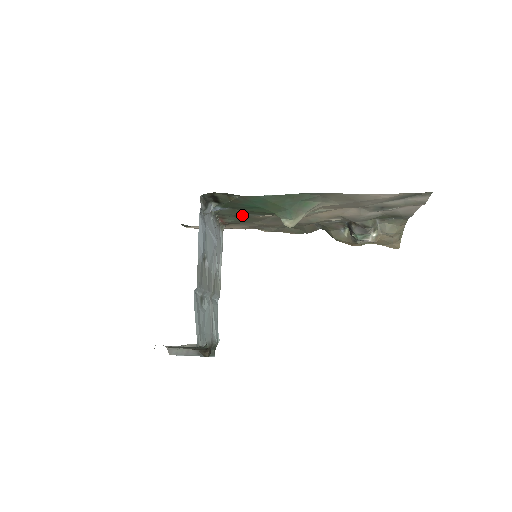
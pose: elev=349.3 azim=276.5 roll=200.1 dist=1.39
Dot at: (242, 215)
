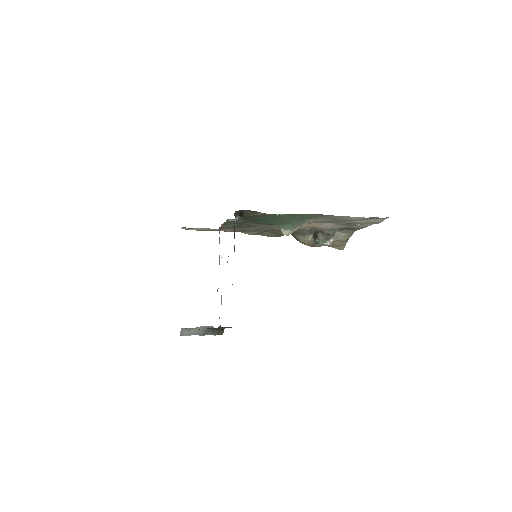
Dot at: (243, 223)
